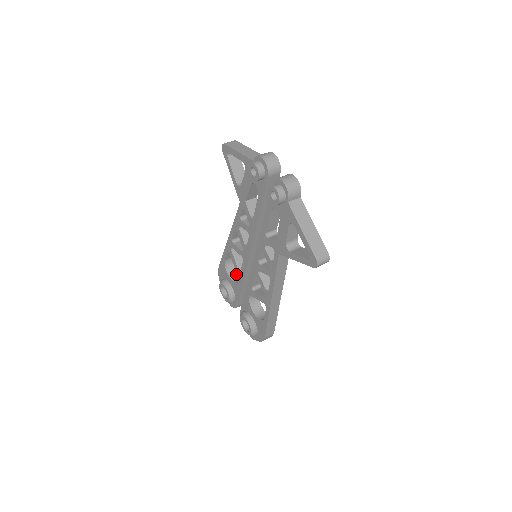
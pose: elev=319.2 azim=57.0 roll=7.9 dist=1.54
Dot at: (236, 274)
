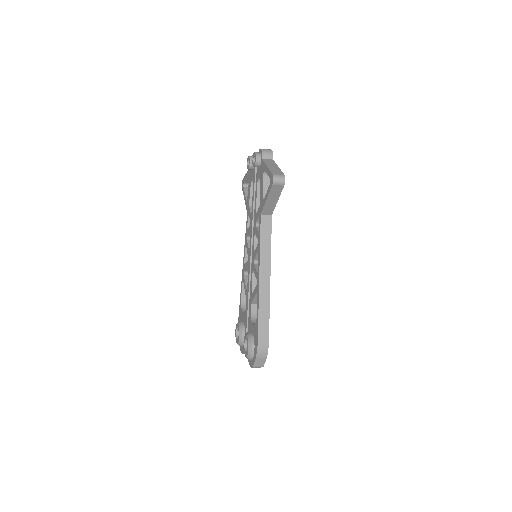
Dot at: occluded
